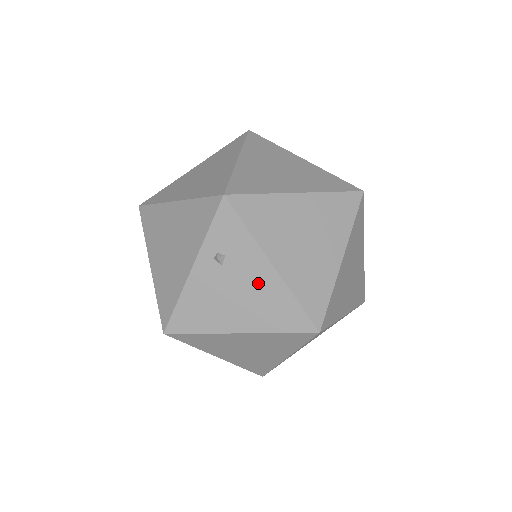
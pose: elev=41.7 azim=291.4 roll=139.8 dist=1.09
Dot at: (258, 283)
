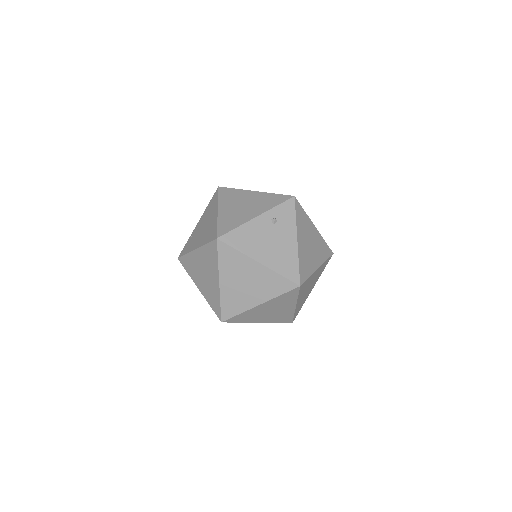
Dot at: (285, 244)
